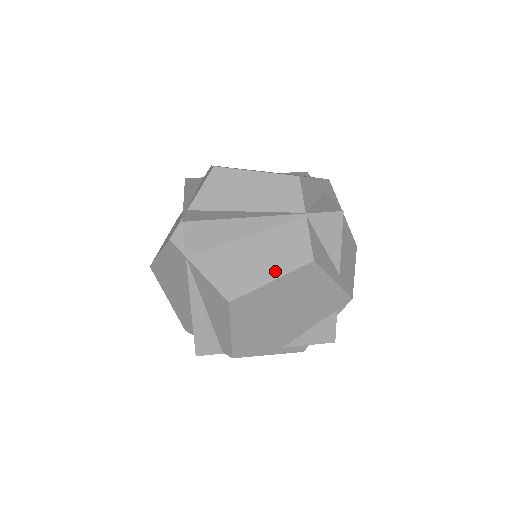
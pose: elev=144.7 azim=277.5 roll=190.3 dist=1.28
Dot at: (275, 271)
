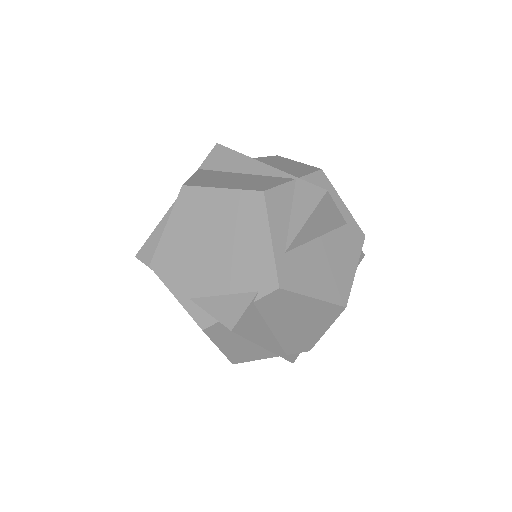
Dot at: (232, 186)
